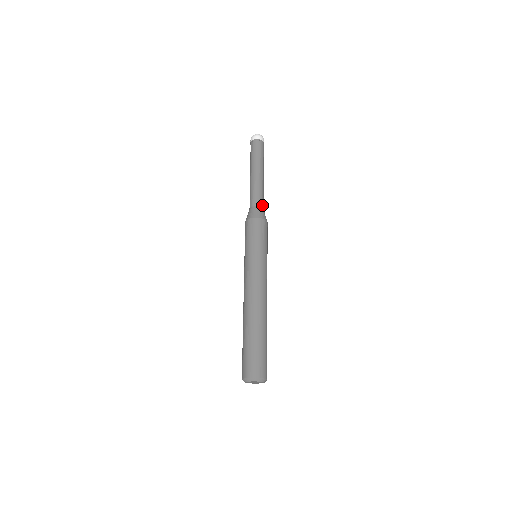
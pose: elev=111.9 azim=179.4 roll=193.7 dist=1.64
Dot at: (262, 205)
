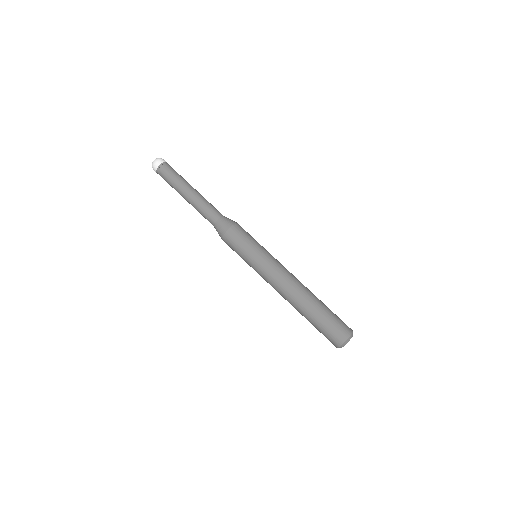
Dot at: (218, 216)
